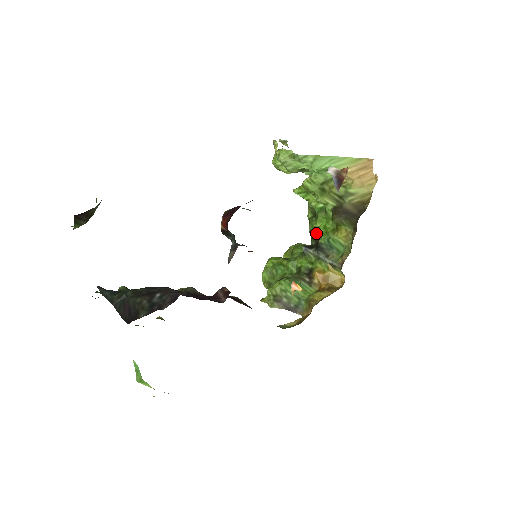
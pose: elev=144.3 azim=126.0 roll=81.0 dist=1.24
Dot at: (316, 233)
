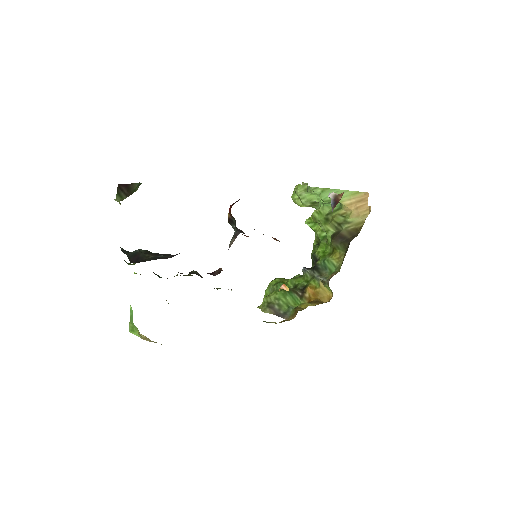
Dot at: (316, 257)
